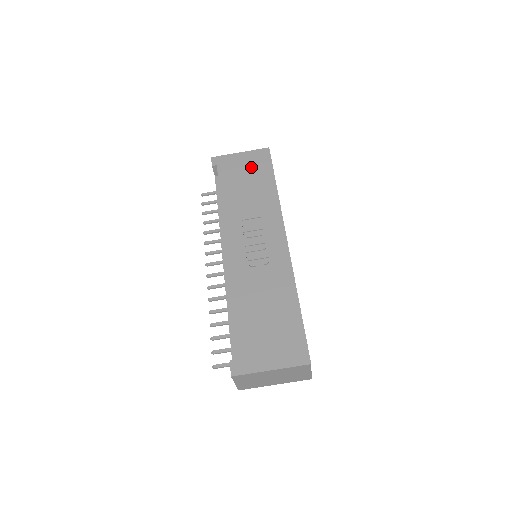
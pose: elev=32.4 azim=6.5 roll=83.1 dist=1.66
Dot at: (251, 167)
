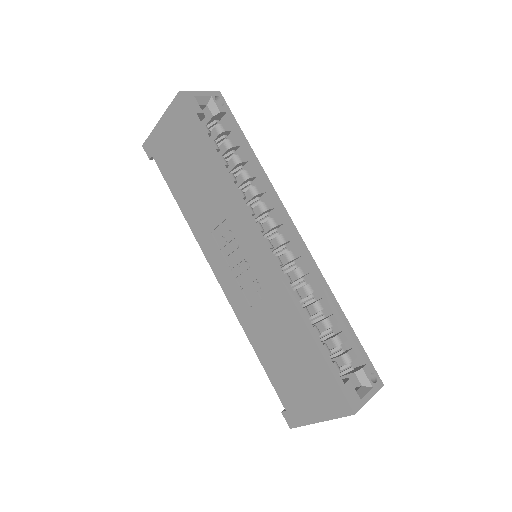
Dot at: (179, 141)
